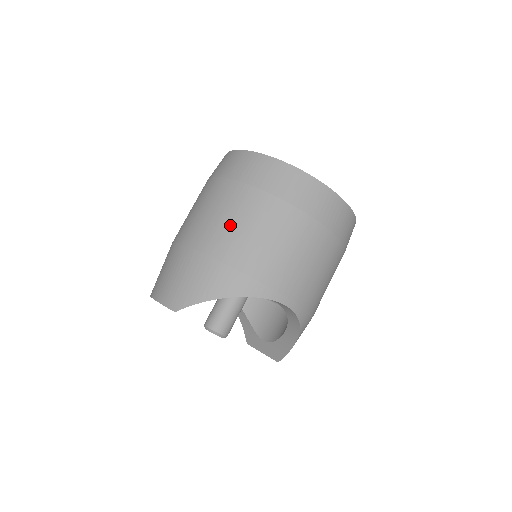
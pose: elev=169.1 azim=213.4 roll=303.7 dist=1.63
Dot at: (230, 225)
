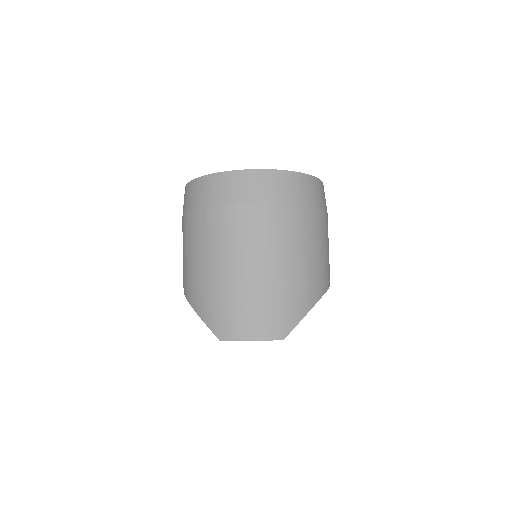
Dot at: (295, 245)
